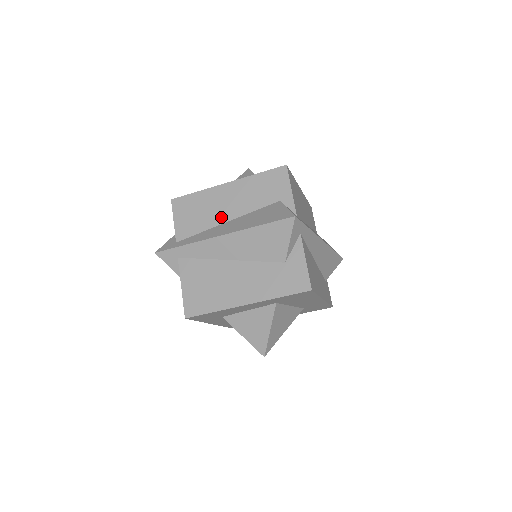
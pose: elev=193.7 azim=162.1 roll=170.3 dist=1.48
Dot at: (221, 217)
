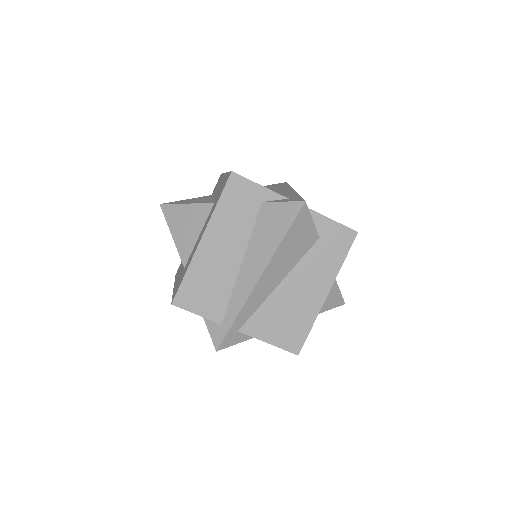
Dot at: (232, 267)
